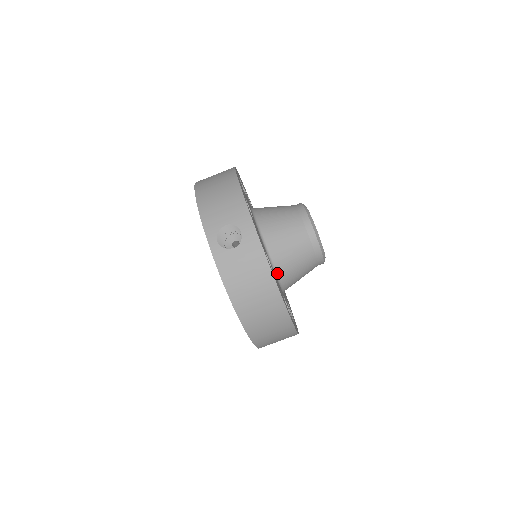
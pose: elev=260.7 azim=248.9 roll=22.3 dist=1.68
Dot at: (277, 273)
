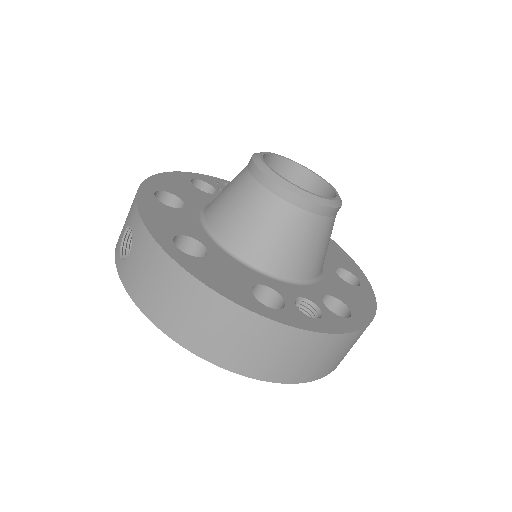
Dot at: (242, 258)
